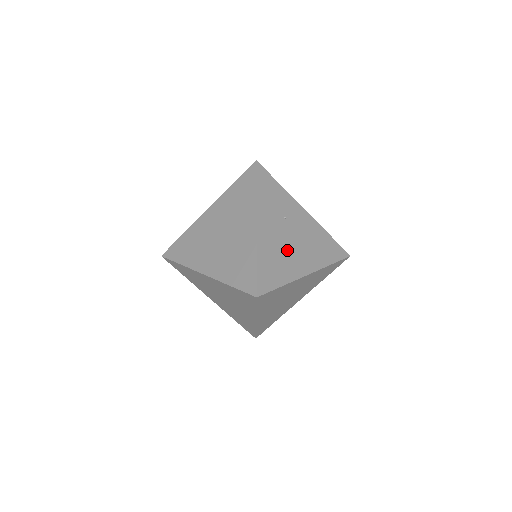
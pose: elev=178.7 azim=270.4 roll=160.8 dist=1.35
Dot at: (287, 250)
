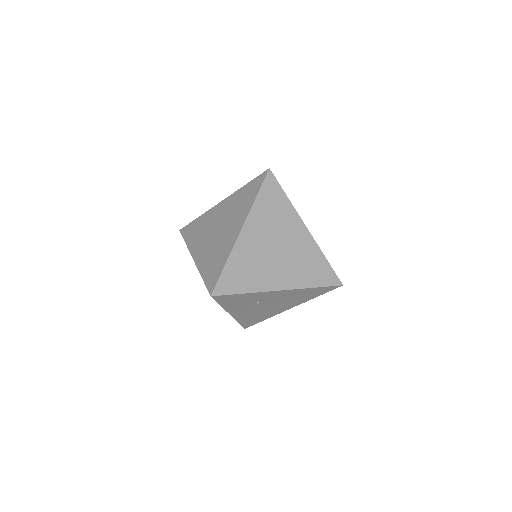
Dot at: (265, 310)
